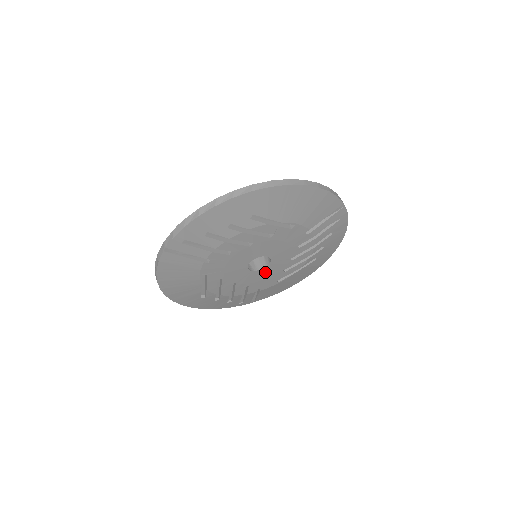
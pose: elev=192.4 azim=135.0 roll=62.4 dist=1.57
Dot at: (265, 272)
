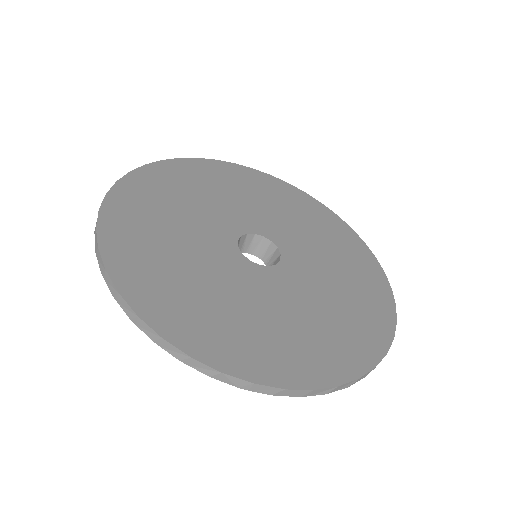
Dot at: occluded
